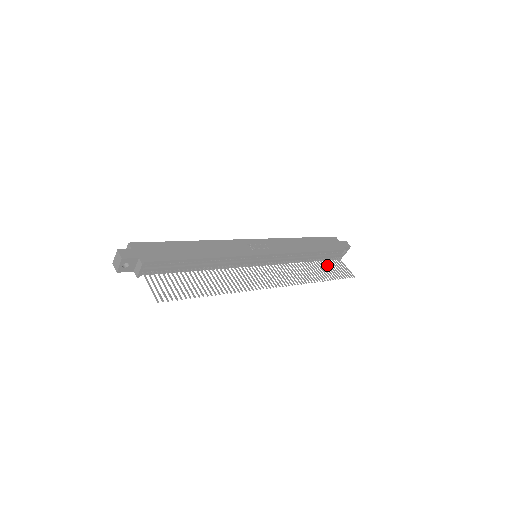
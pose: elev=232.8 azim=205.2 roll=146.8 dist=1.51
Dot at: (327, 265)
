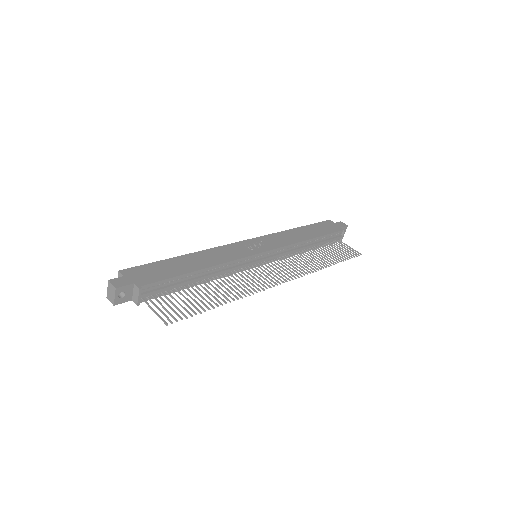
Dot at: (330, 249)
